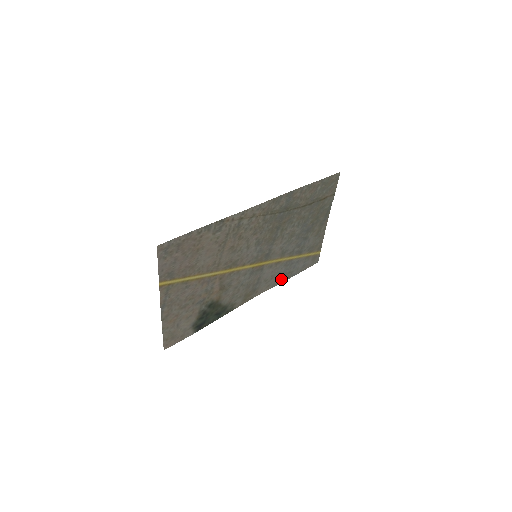
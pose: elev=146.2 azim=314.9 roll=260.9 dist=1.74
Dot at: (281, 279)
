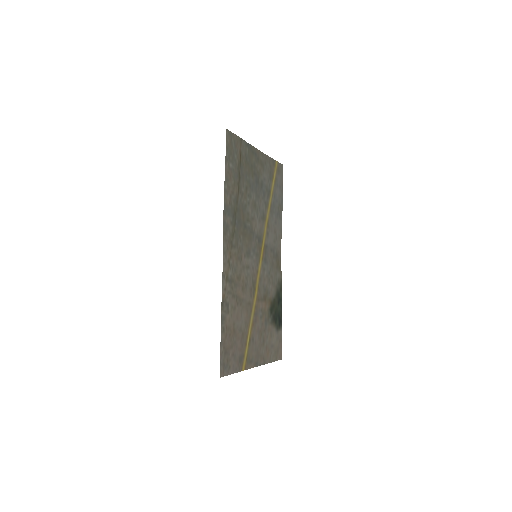
Dot at: (279, 219)
